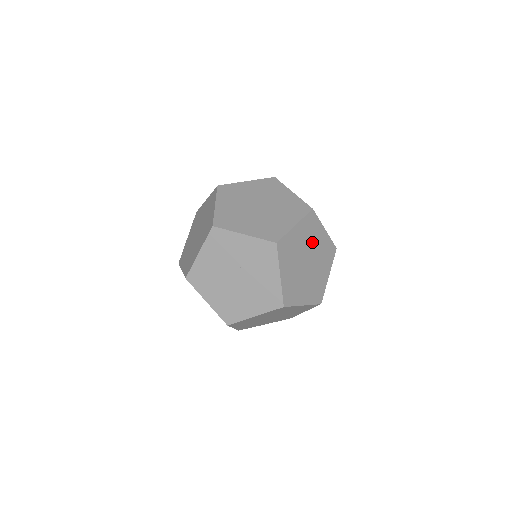
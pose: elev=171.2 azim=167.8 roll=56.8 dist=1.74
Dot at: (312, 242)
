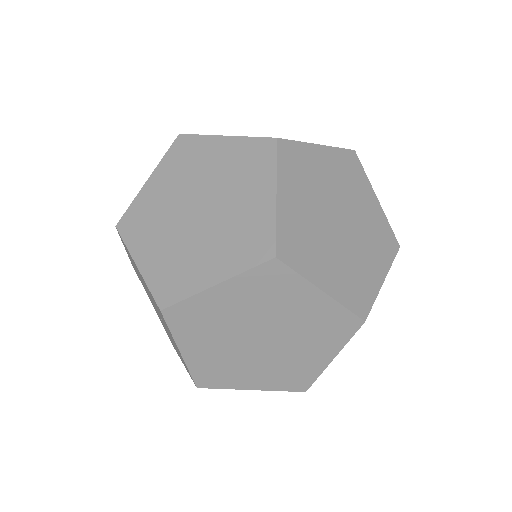
Dot at: occluded
